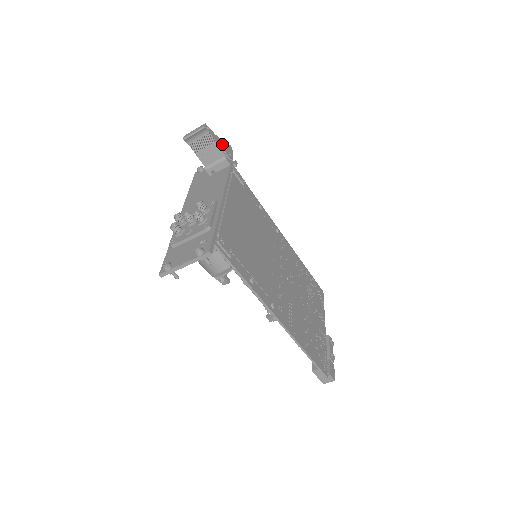
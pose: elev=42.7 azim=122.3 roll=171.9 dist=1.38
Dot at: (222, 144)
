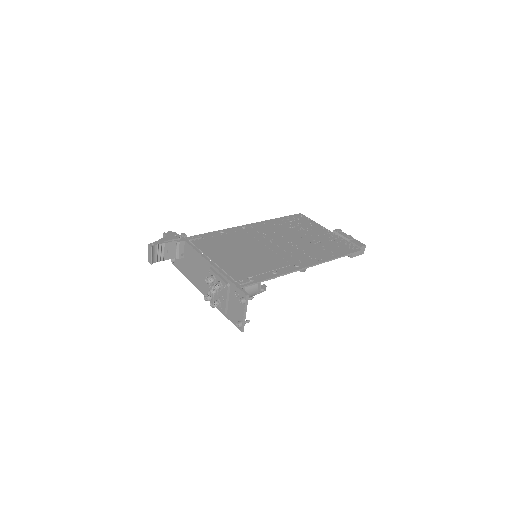
Dot at: (167, 238)
